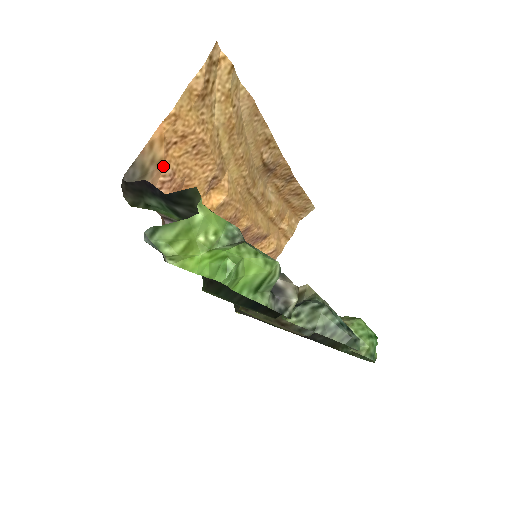
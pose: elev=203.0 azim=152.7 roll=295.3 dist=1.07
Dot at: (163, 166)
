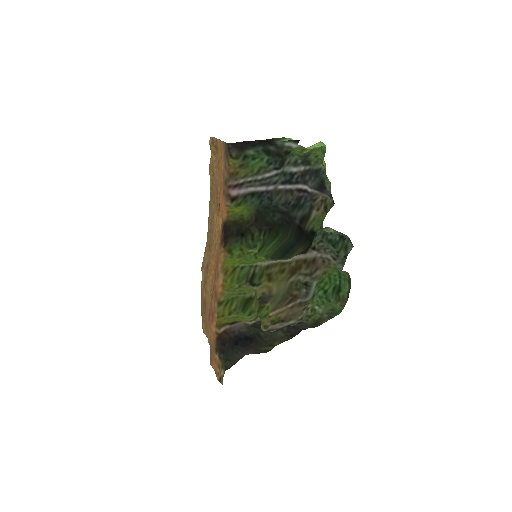
Dot at: (224, 162)
